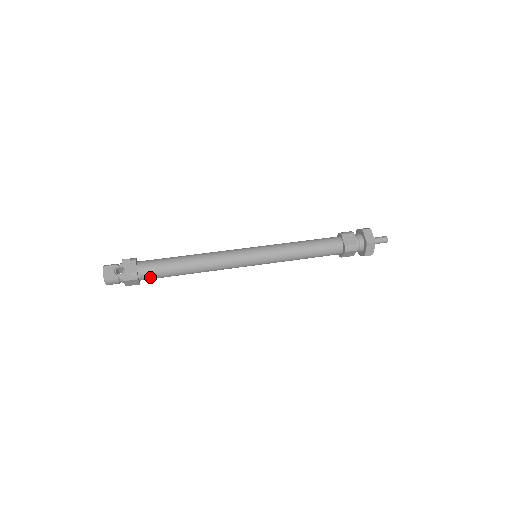
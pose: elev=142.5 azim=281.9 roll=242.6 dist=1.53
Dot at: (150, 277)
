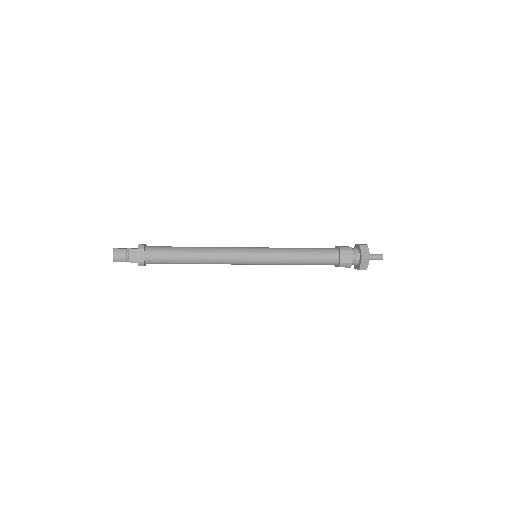
Dot at: (155, 254)
